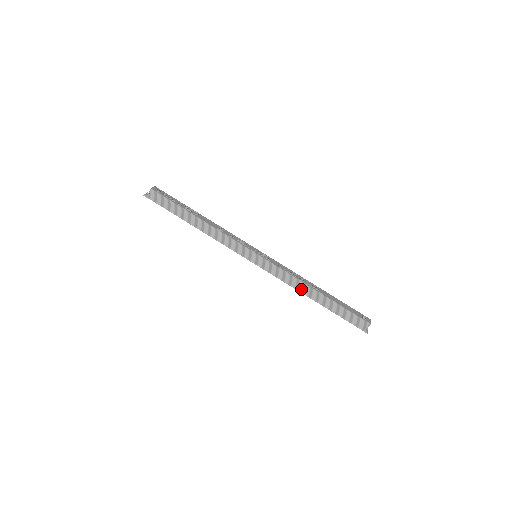
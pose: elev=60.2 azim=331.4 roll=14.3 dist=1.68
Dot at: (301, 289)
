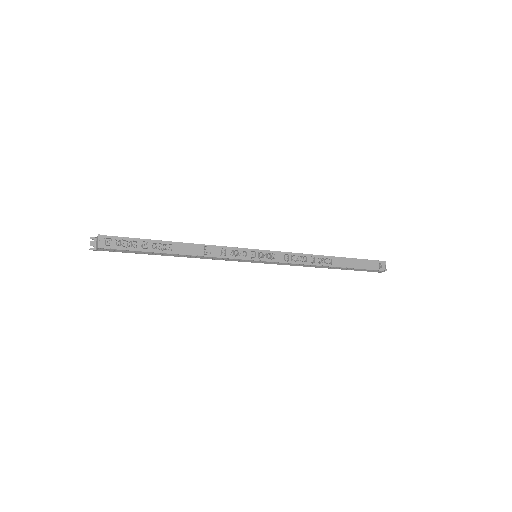
Dot at: (312, 266)
